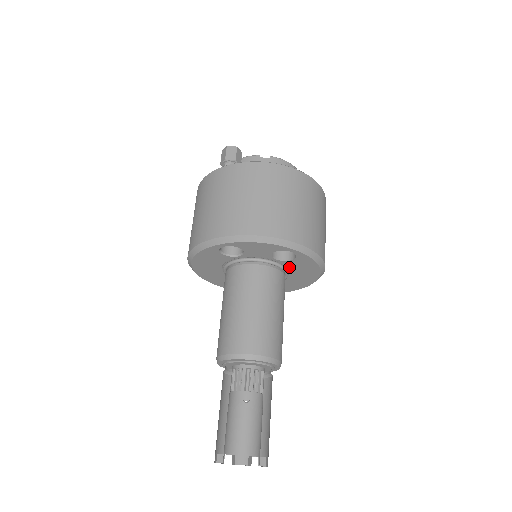
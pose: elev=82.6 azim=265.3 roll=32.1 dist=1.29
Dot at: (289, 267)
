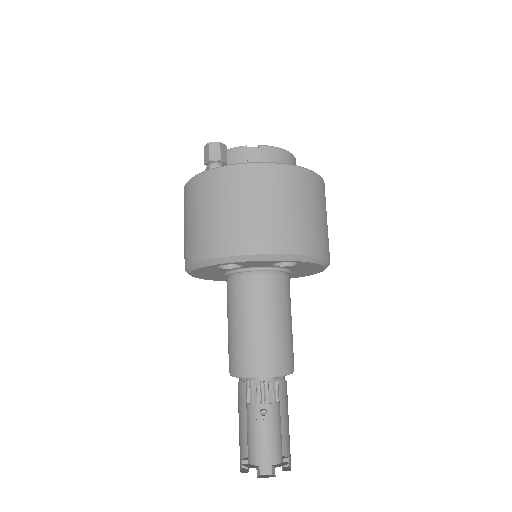
Dot at: (292, 268)
